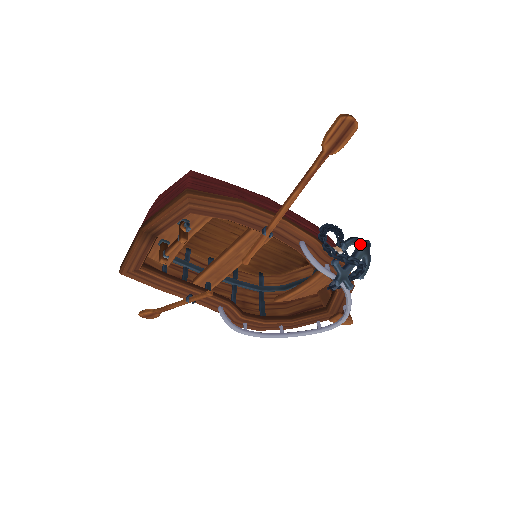
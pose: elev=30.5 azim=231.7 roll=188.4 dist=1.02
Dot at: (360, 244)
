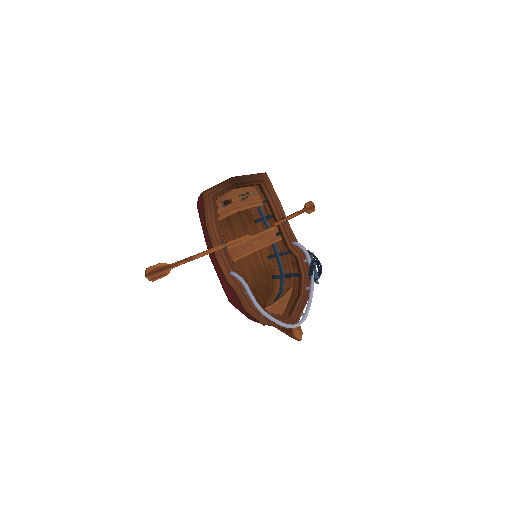
Dot at: occluded
